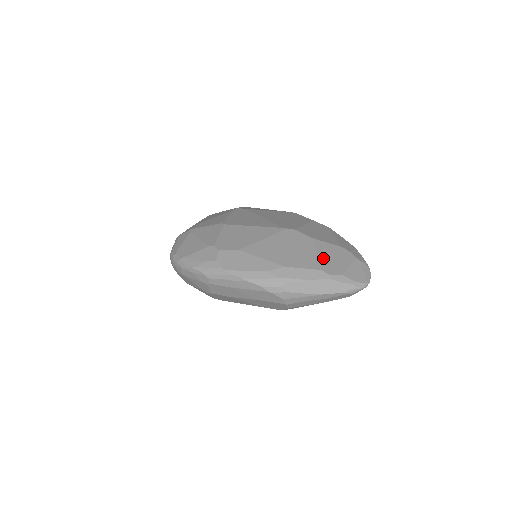
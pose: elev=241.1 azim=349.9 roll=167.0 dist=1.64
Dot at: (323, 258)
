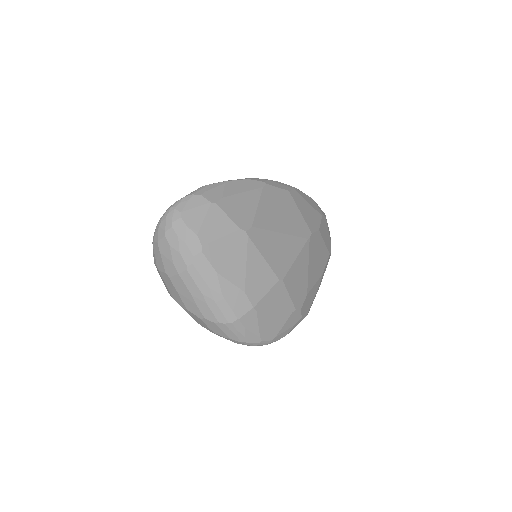
Dot at: (326, 242)
